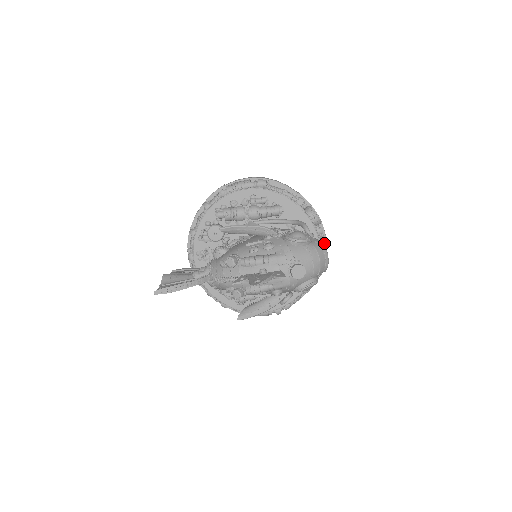
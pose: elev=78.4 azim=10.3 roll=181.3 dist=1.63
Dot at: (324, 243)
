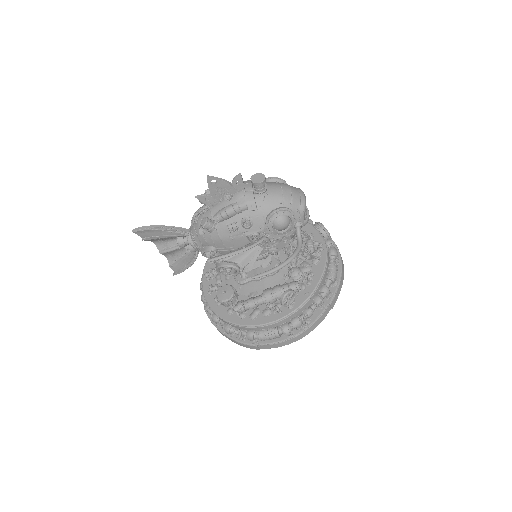
Dot at: (334, 251)
